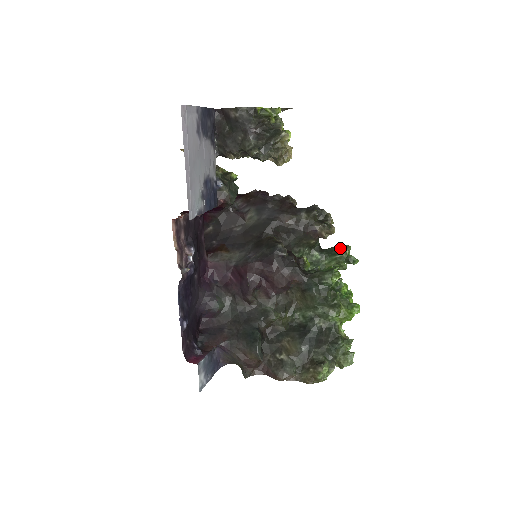
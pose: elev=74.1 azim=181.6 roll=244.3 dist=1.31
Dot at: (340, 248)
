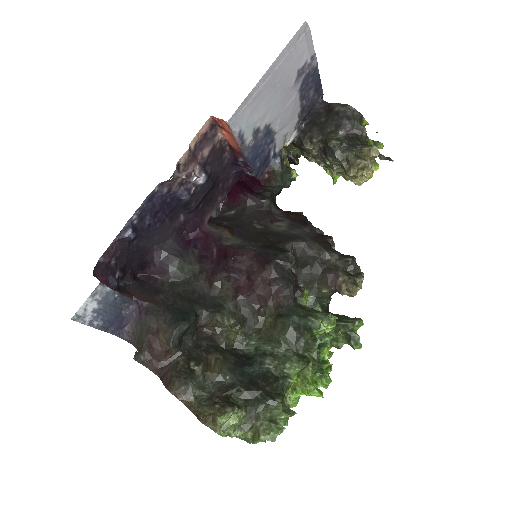
Dot at: occluded
